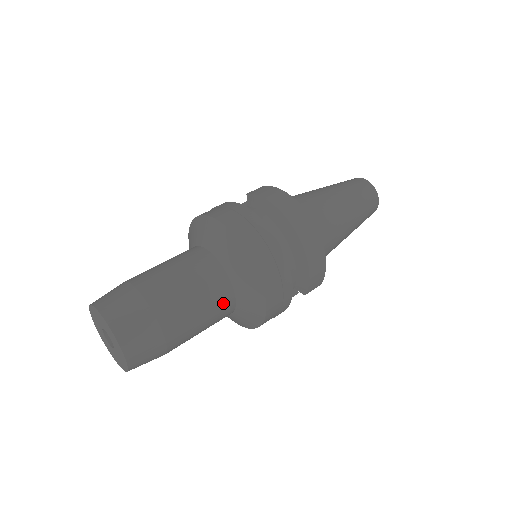
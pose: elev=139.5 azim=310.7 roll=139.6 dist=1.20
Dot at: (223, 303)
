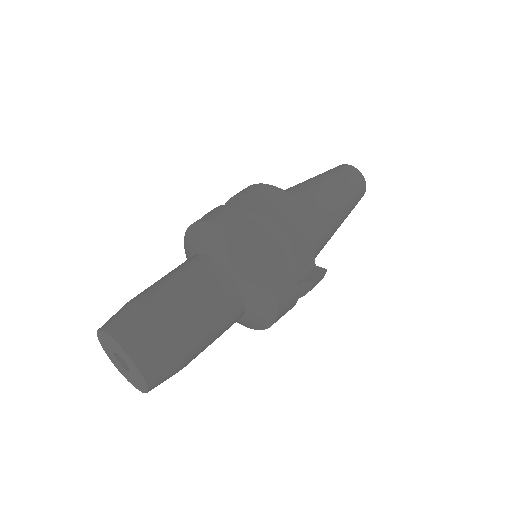
Dot at: (215, 278)
